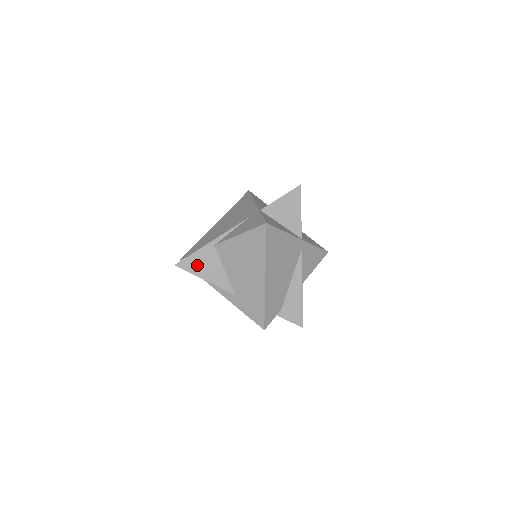
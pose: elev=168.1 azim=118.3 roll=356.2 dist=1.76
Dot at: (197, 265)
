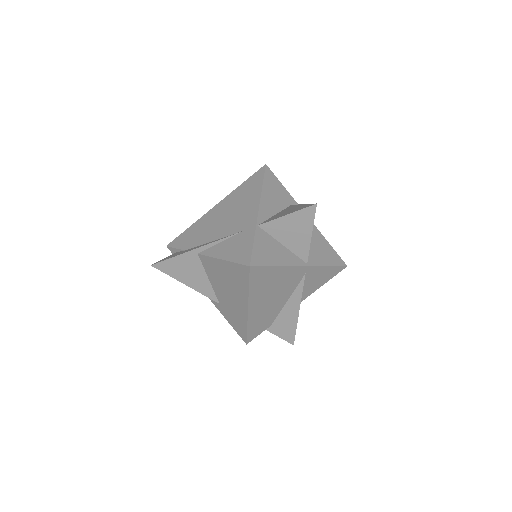
Dot at: (177, 269)
